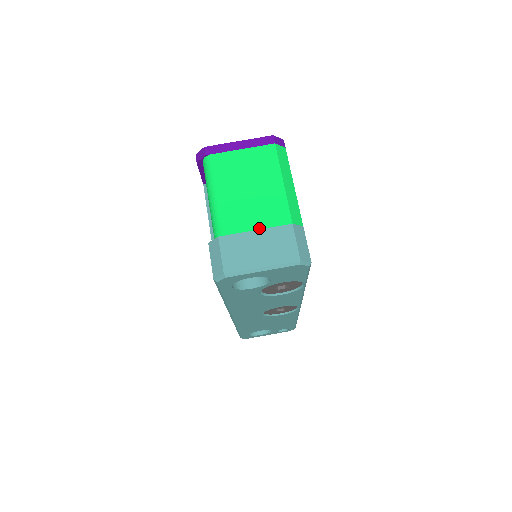
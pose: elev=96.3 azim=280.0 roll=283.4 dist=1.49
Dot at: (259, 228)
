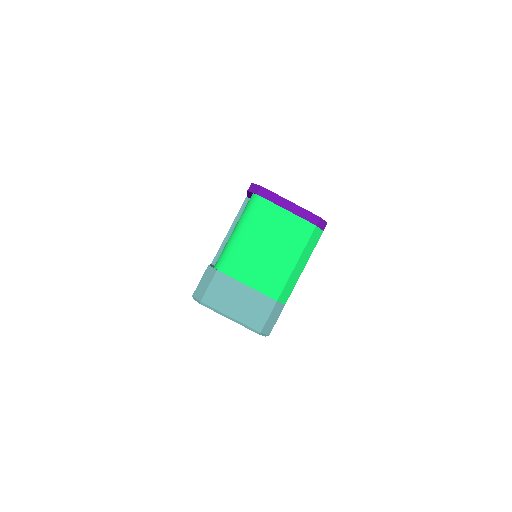
Dot at: (251, 286)
